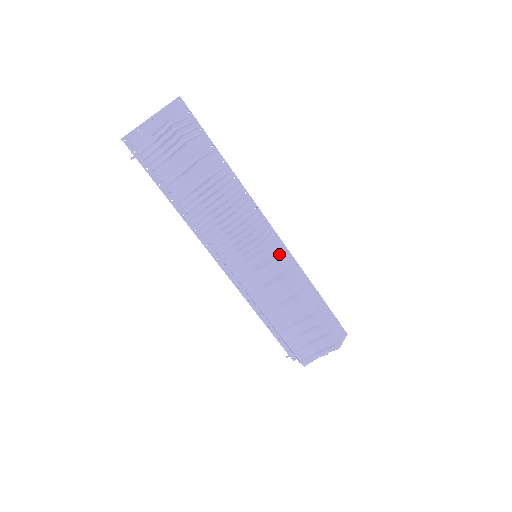
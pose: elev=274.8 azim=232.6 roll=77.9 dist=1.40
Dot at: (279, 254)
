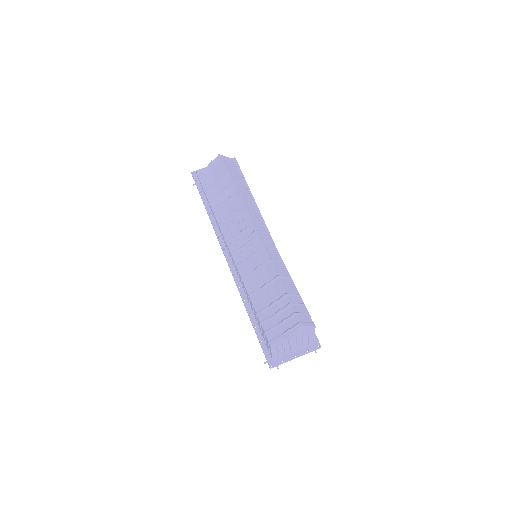
Dot at: (271, 249)
